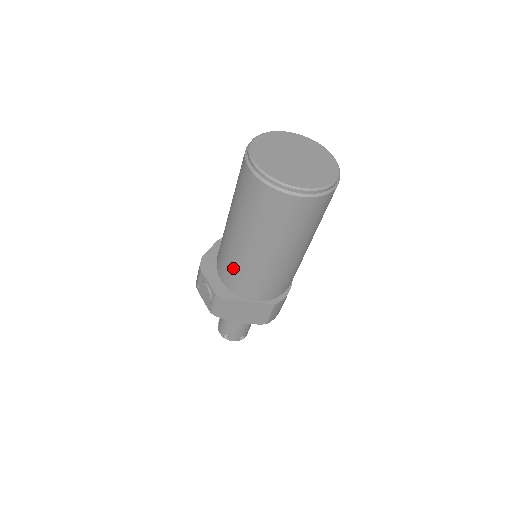
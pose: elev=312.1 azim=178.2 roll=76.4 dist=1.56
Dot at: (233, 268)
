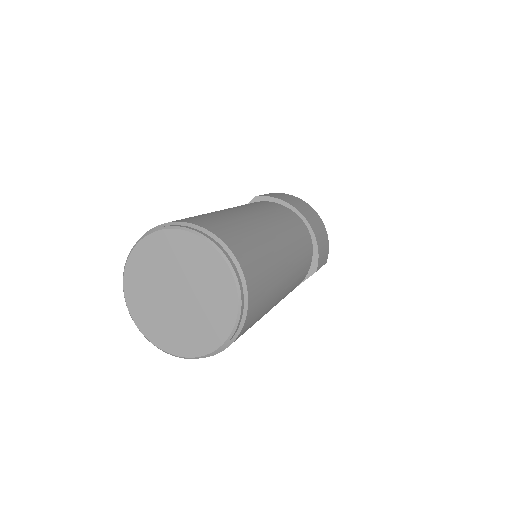
Dot at: occluded
